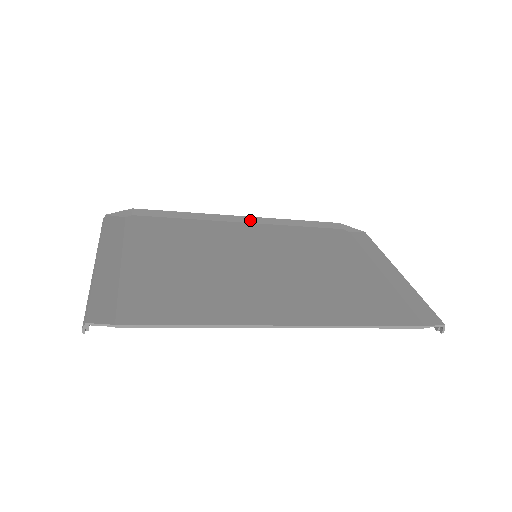
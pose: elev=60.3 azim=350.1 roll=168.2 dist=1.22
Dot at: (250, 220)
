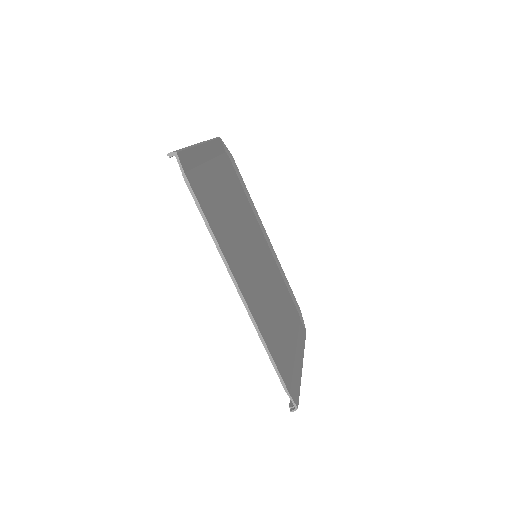
Dot at: (269, 243)
